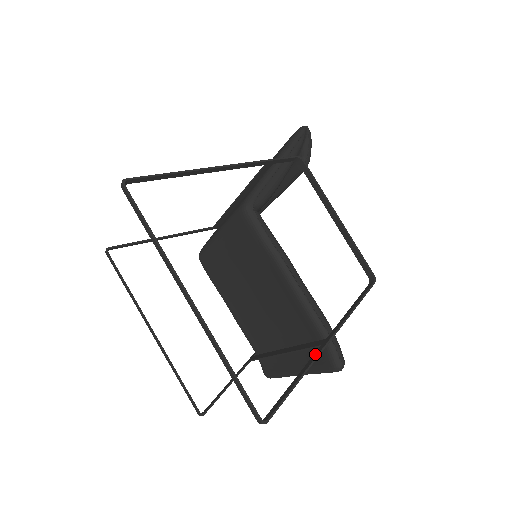
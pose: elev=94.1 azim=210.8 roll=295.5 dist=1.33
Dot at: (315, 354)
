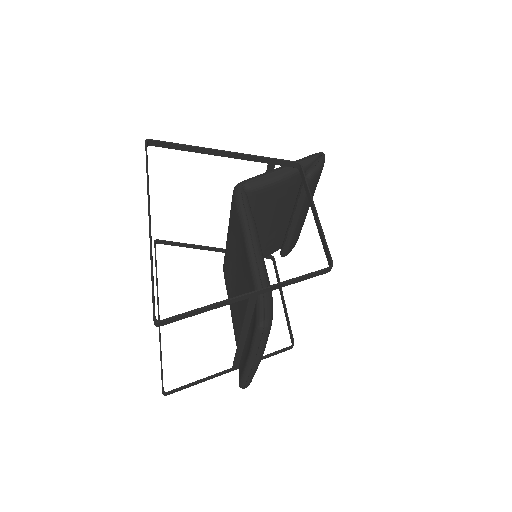
Dot at: (237, 298)
